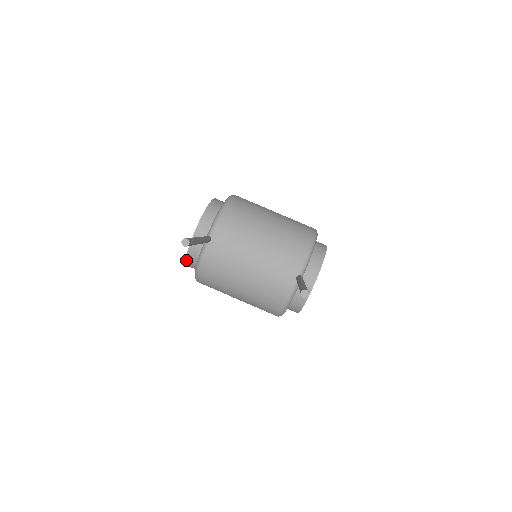
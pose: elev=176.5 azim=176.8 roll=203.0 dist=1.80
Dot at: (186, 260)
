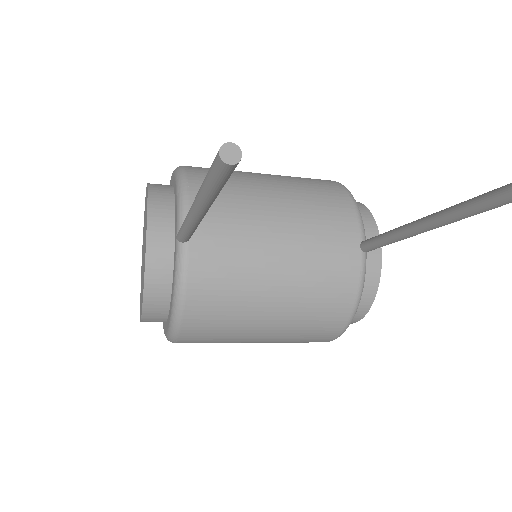
Dot at: (143, 305)
